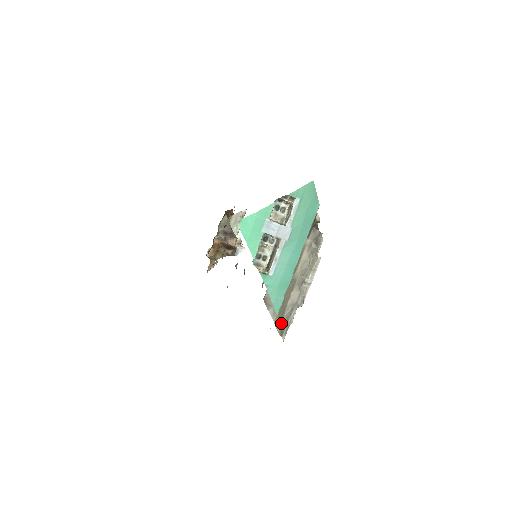
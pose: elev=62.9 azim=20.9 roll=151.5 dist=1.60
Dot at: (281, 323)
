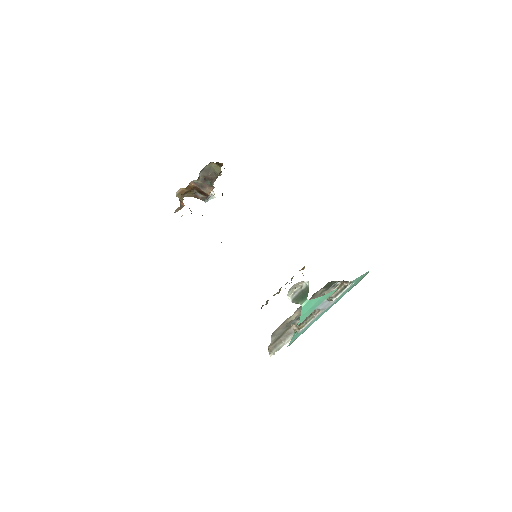
Dot at: (273, 344)
